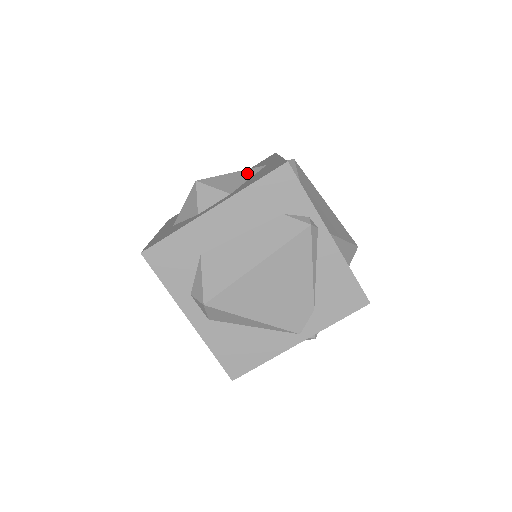
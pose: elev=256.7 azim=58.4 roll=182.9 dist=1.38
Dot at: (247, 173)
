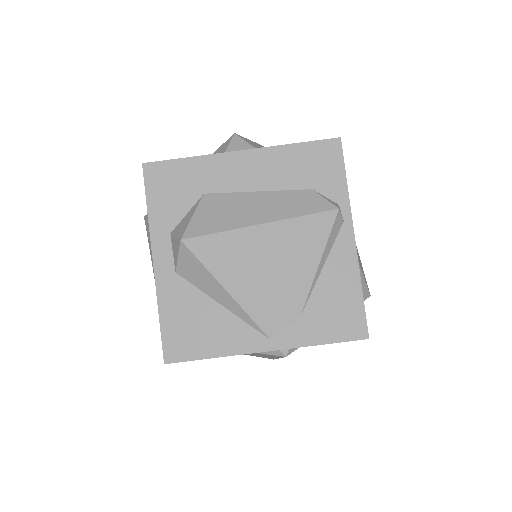
Dot at: occluded
